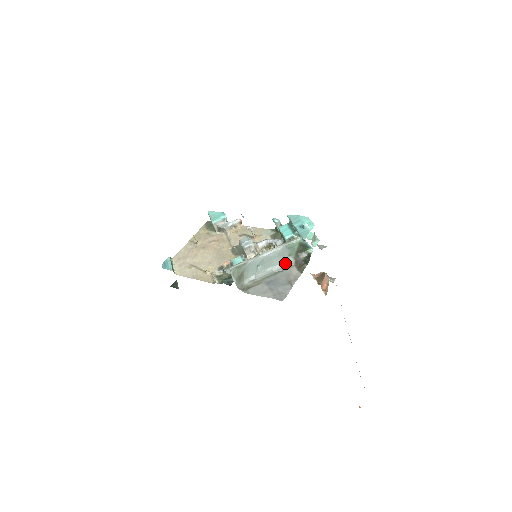
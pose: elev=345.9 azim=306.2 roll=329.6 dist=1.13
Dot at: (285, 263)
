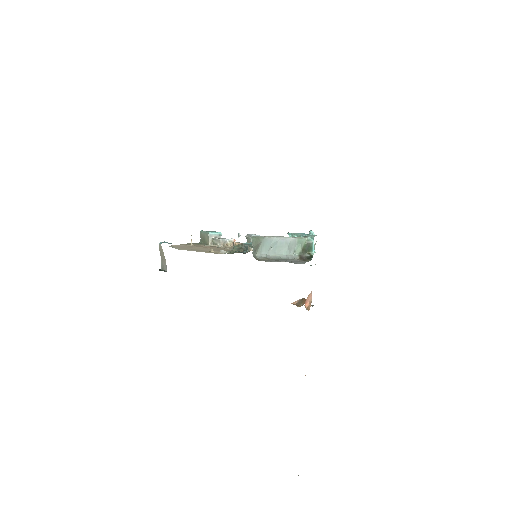
Dot at: (291, 256)
